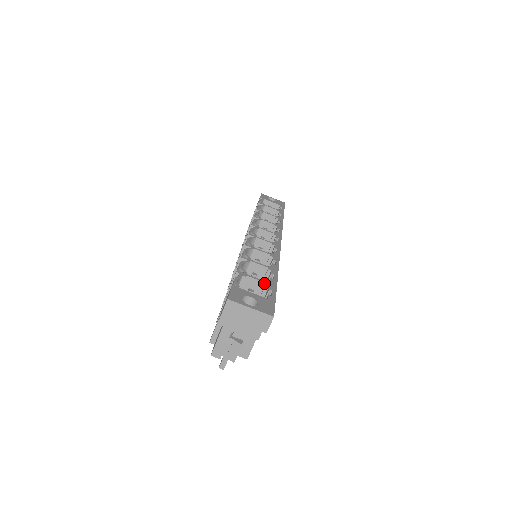
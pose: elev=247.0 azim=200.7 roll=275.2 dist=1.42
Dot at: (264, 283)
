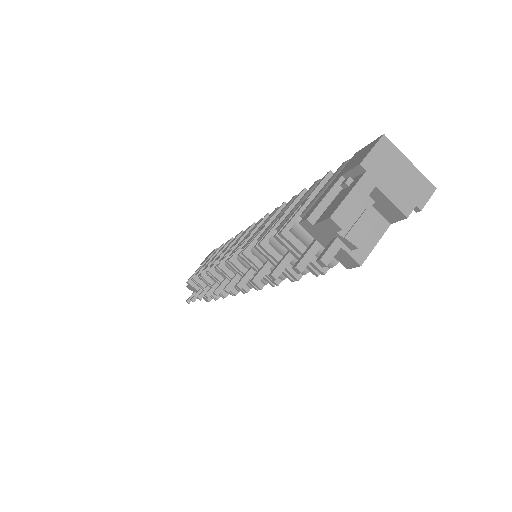
Dot at: occluded
